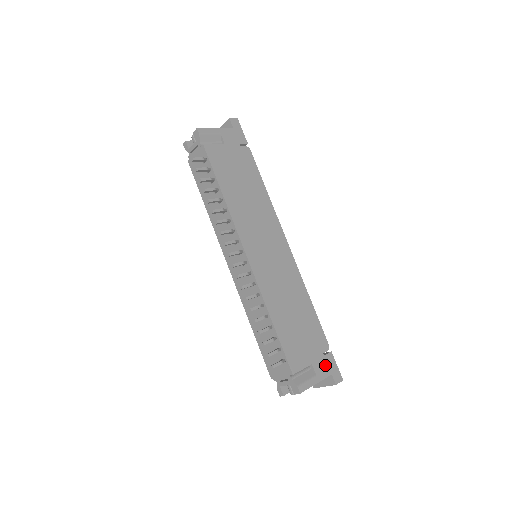
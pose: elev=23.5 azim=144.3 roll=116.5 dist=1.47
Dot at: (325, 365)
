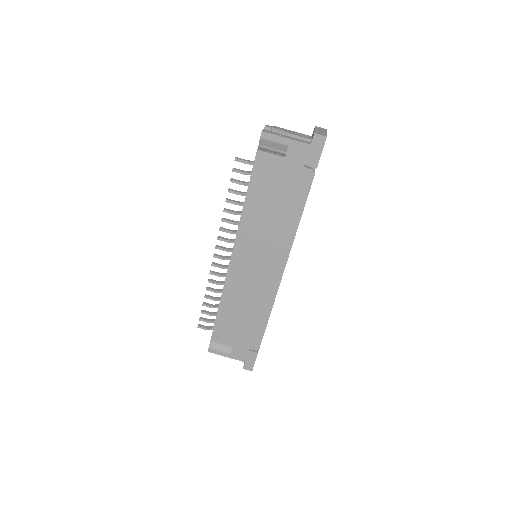
Dot at: (244, 355)
